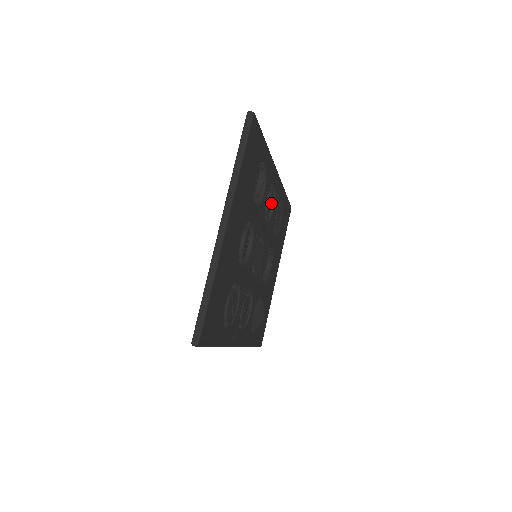
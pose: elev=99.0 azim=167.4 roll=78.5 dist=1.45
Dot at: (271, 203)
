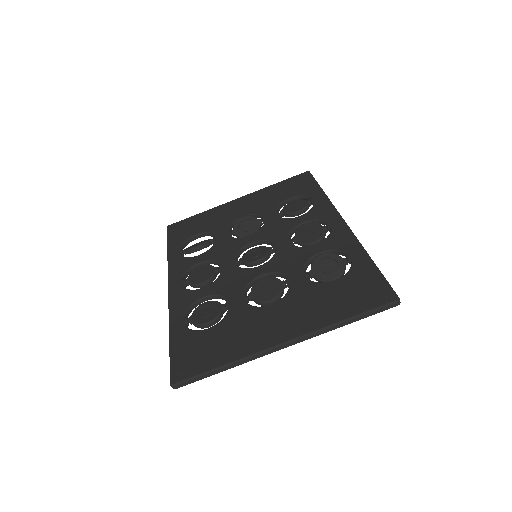
Dot at: (310, 222)
